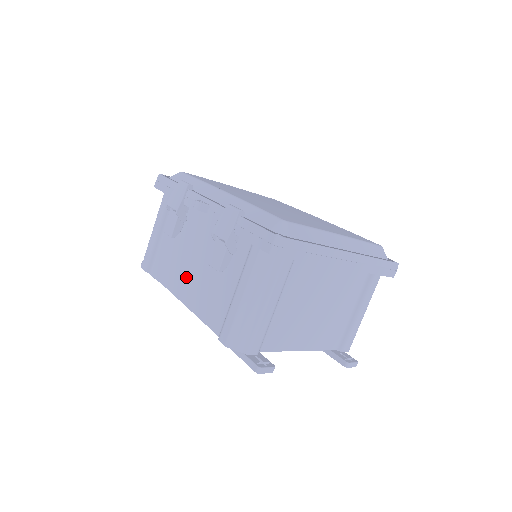
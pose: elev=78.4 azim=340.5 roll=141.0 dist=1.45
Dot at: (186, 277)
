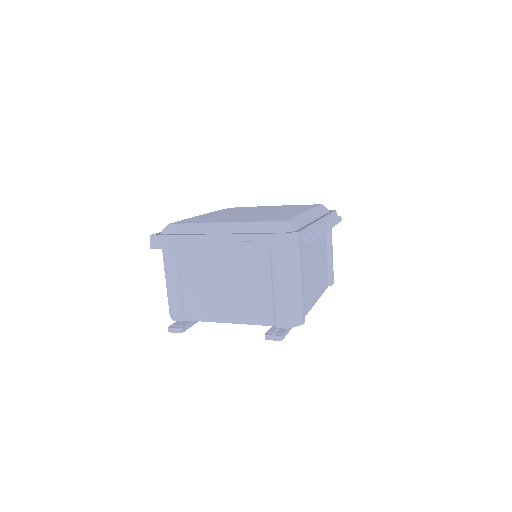
Dot at: occluded
